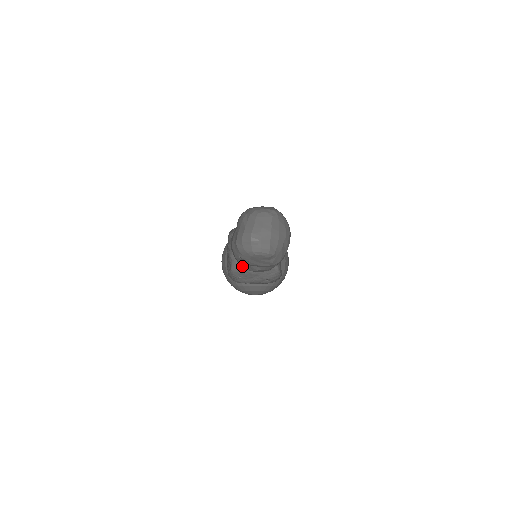
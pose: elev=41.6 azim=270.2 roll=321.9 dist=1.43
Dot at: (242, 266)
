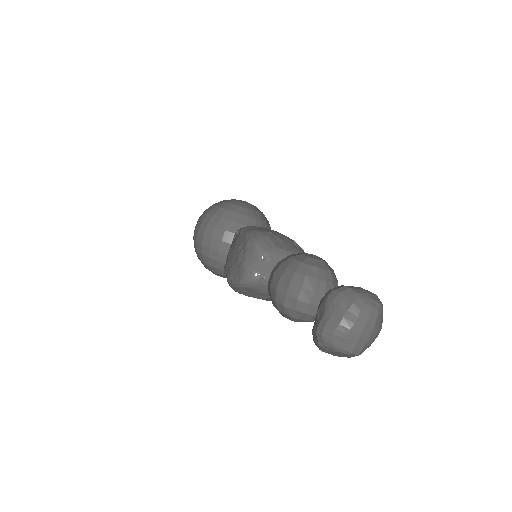
Dot at: (277, 309)
